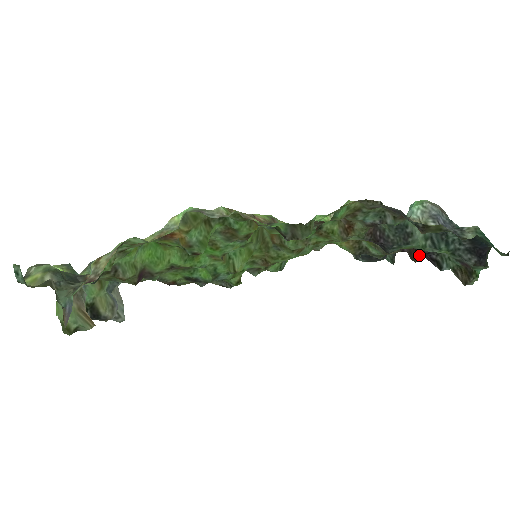
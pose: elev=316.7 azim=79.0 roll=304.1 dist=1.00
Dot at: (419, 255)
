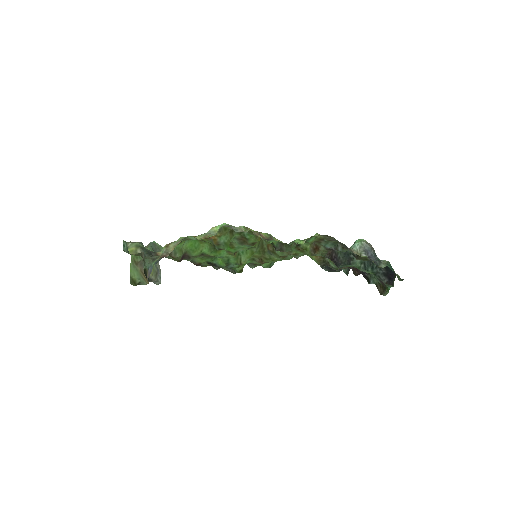
Dot at: (358, 272)
